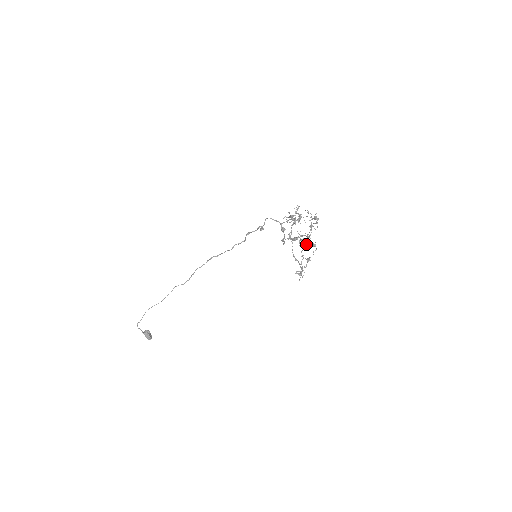
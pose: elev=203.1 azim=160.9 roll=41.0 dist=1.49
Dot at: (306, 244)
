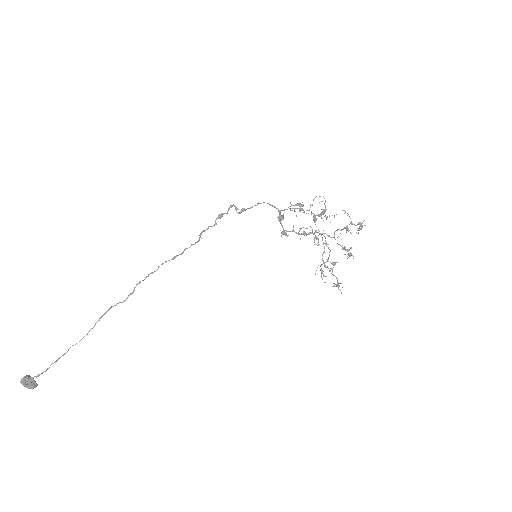
Dot at: (349, 253)
